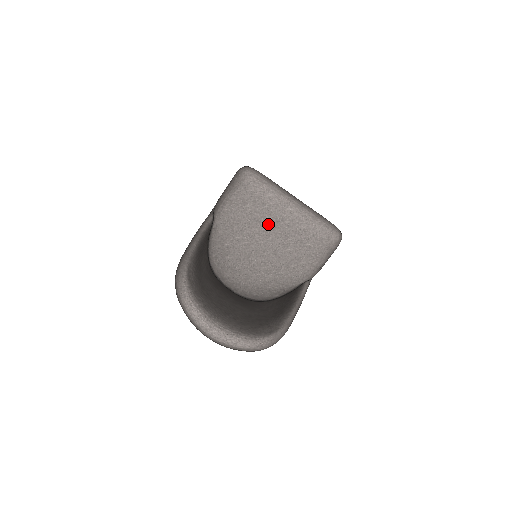
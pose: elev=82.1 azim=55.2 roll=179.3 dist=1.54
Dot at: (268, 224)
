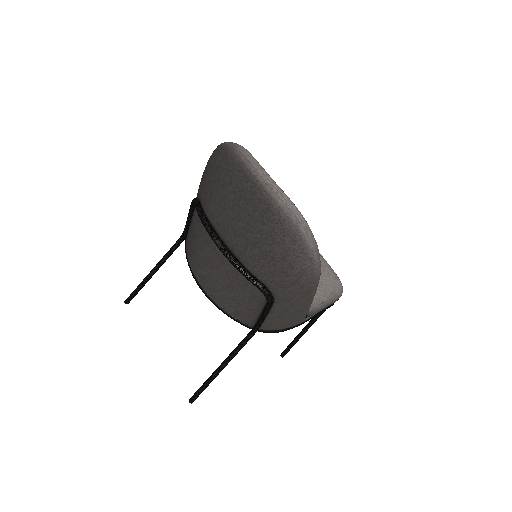
Dot at: occluded
